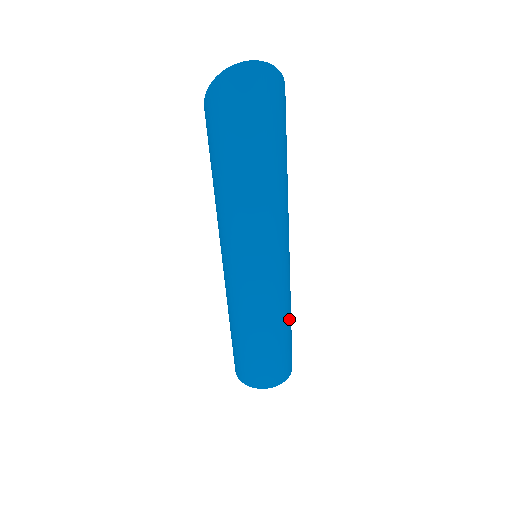
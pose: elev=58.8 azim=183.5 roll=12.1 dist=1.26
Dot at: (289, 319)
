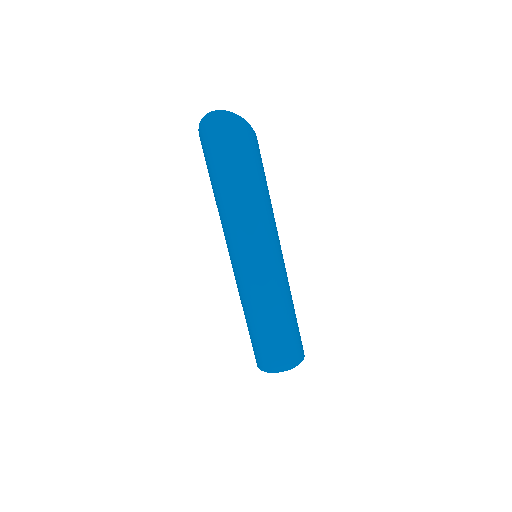
Dot at: (286, 310)
